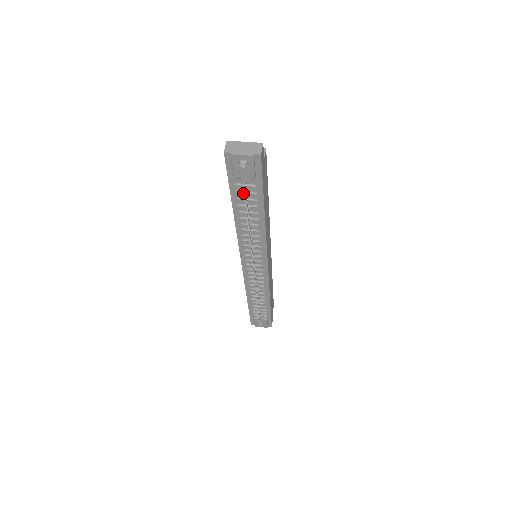
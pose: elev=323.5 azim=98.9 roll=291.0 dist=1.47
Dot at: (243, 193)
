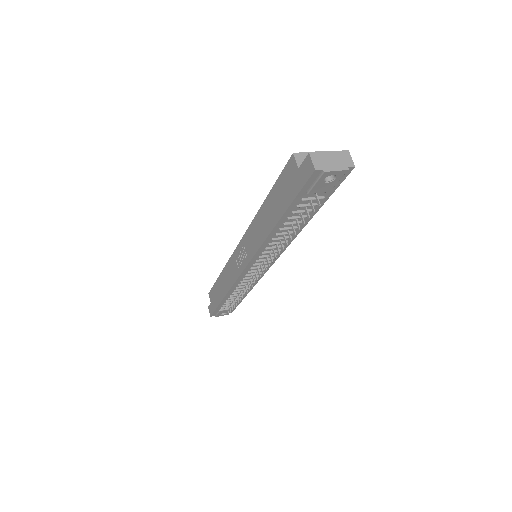
Dot at: (302, 206)
